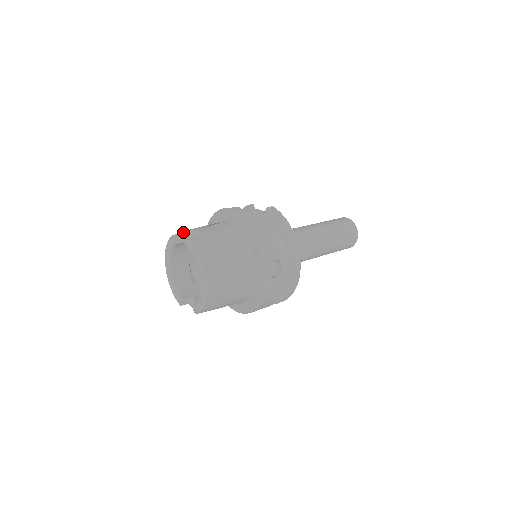
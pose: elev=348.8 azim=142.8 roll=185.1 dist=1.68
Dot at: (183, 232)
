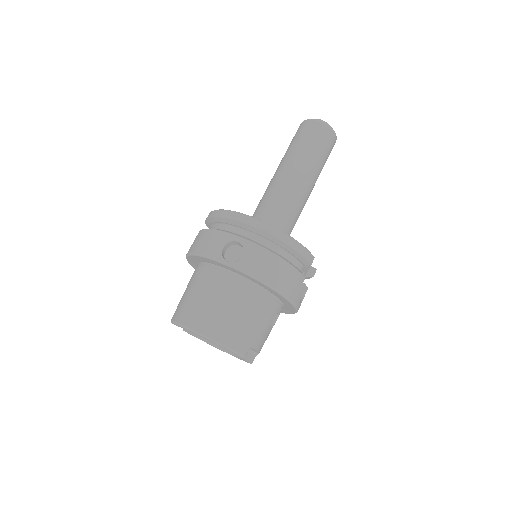
Dot at: occluded
